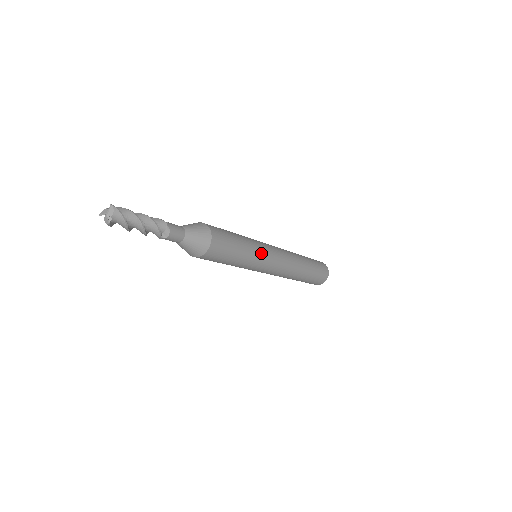
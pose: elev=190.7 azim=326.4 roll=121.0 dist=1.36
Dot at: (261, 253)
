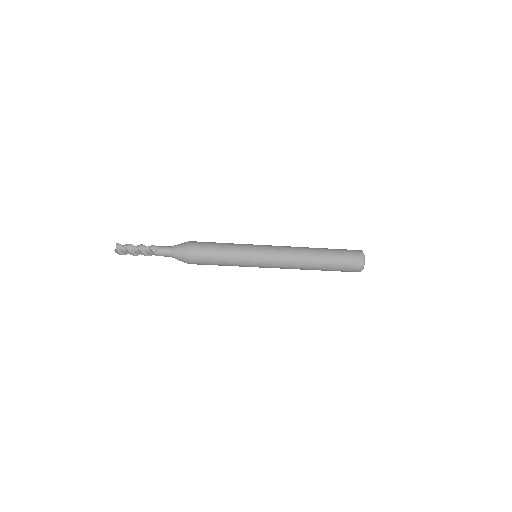
Dot at: (247, 248)
